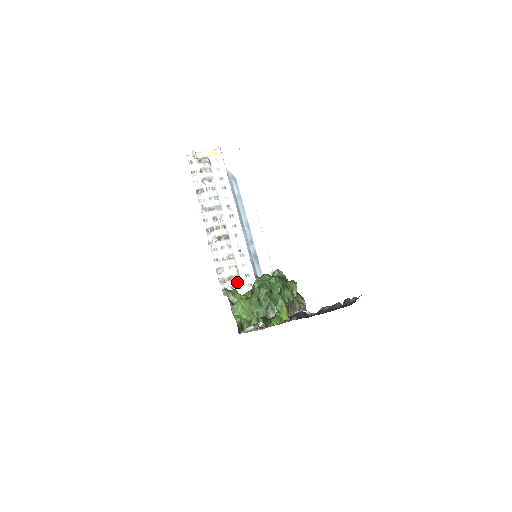
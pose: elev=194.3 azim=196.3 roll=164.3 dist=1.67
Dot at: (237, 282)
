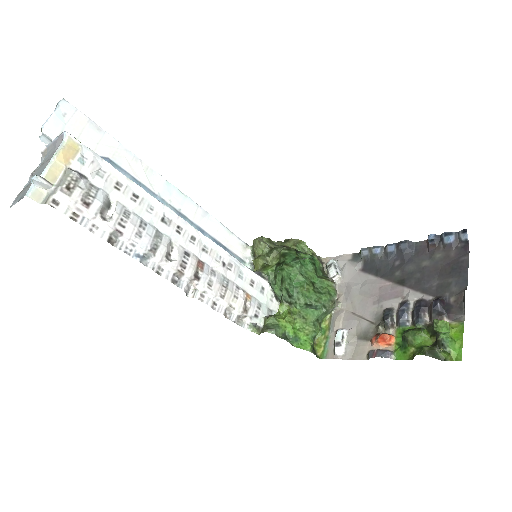
Dot at: (253, 304)
